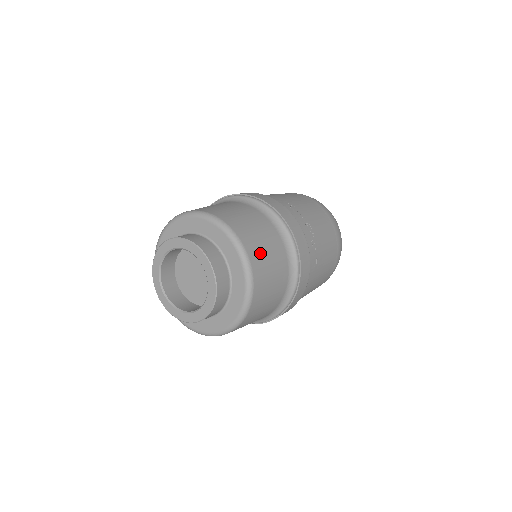
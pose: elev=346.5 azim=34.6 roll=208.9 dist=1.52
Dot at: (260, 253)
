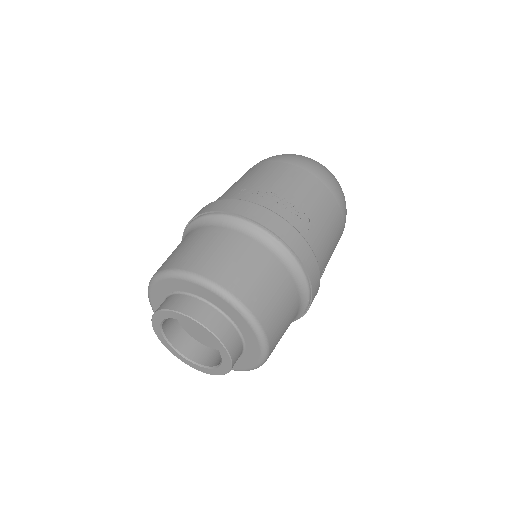
Dot at: (232, 271)
